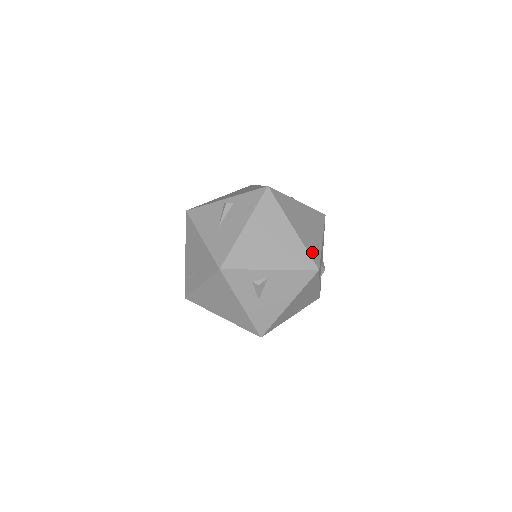
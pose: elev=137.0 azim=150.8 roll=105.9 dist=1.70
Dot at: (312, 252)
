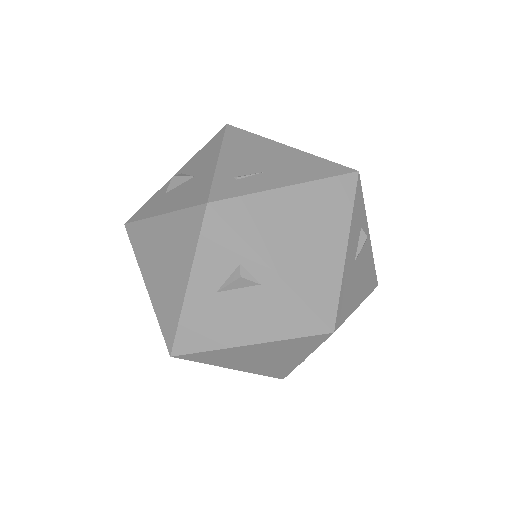
Dot at: occluded
